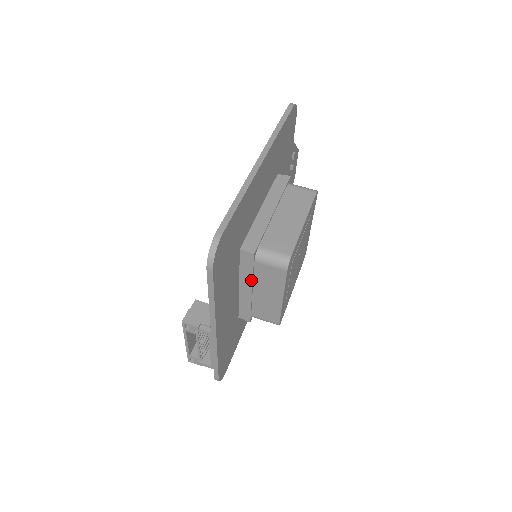
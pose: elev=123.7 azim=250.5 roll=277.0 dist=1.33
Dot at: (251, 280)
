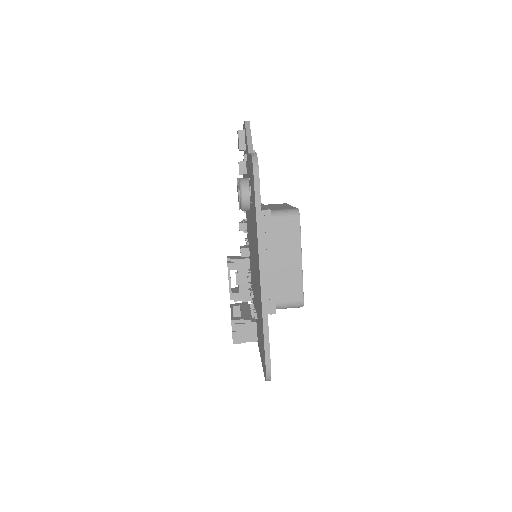
Dot at: occluded
